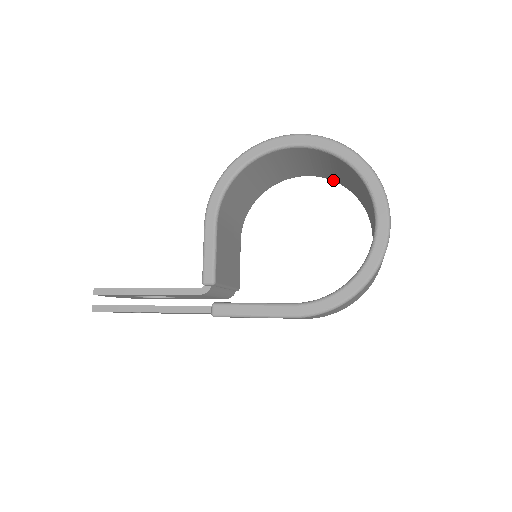
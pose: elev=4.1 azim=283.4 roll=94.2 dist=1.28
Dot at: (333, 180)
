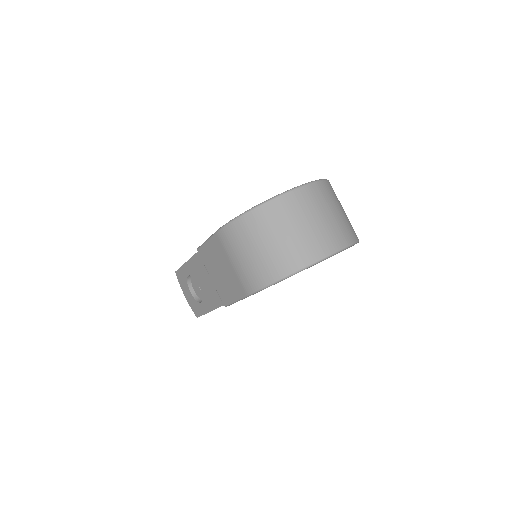
Dot at: occluded
